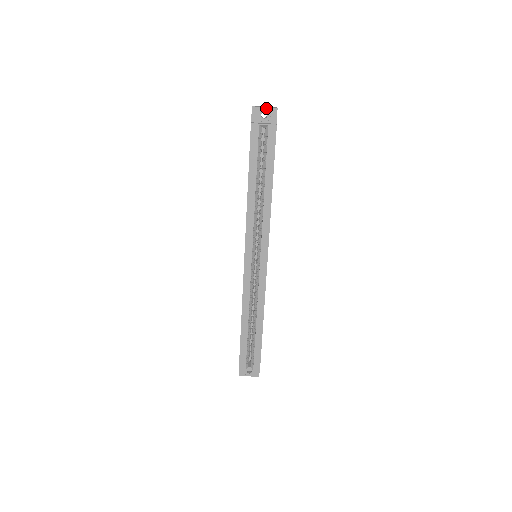
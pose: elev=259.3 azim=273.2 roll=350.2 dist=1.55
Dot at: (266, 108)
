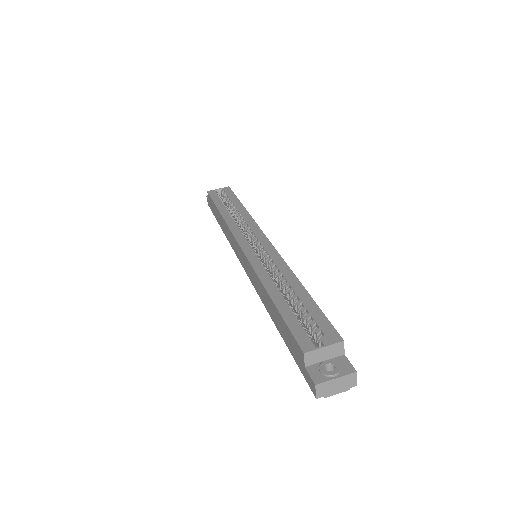
Dot at: occluded
